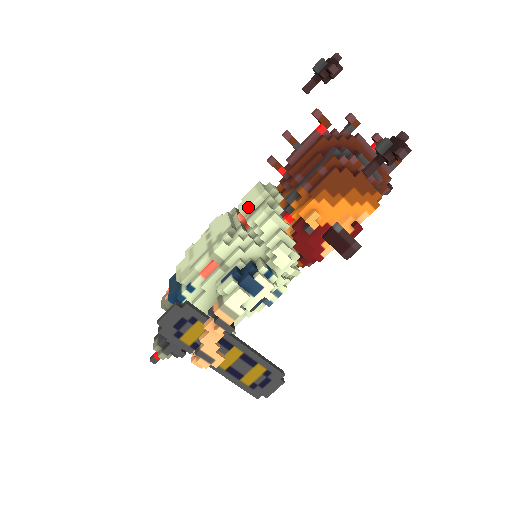
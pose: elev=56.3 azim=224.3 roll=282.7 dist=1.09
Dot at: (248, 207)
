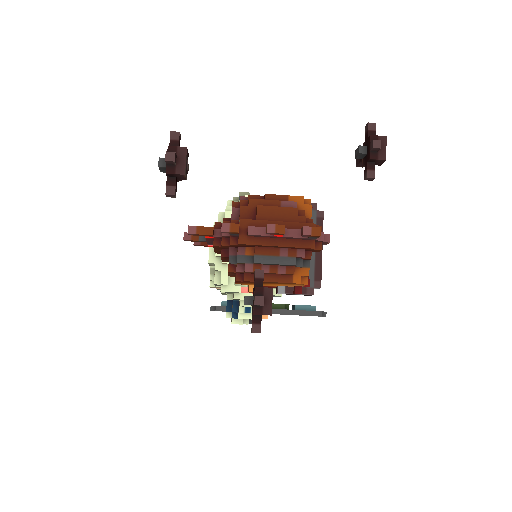
Dot at: (209, 265)
